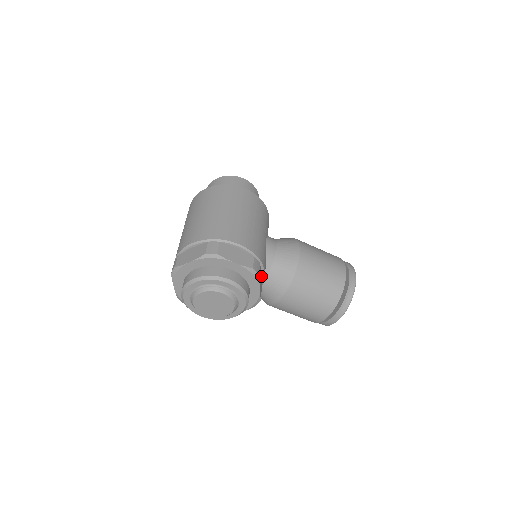
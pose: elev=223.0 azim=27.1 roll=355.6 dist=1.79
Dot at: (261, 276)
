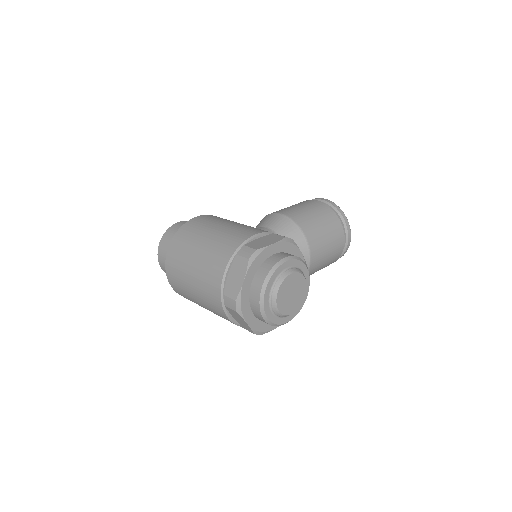
Dot at: occluded
